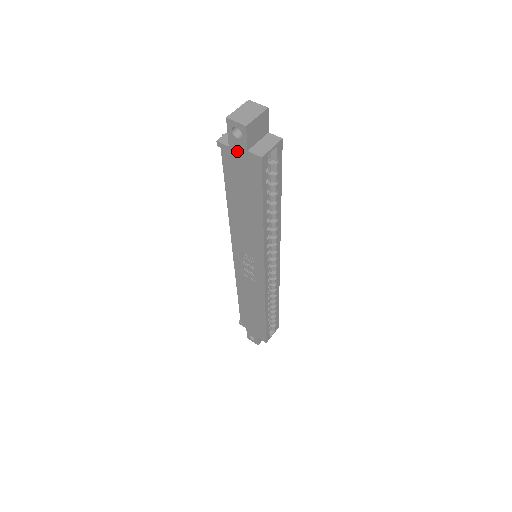
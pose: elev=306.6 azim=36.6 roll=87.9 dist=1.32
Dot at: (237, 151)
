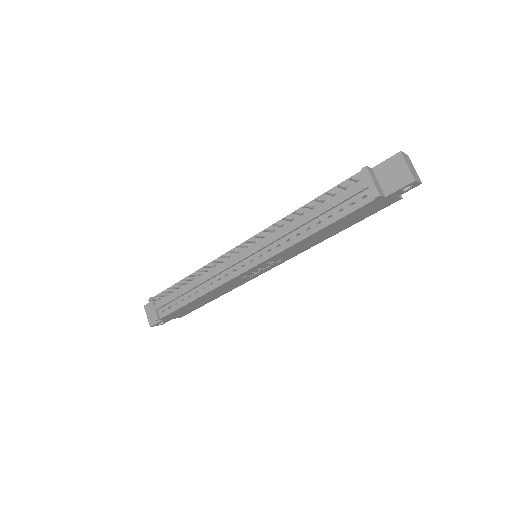
Dot at: (388, 198)
